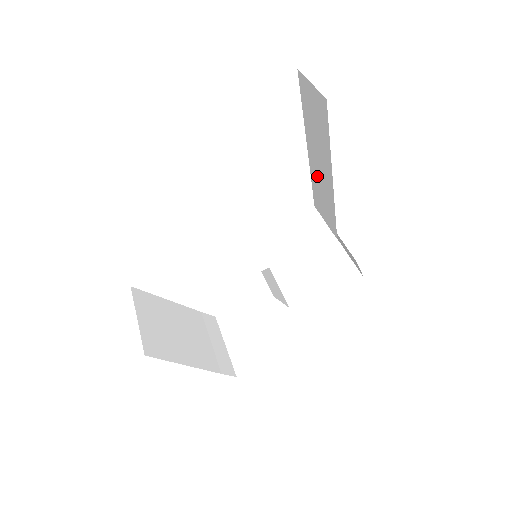
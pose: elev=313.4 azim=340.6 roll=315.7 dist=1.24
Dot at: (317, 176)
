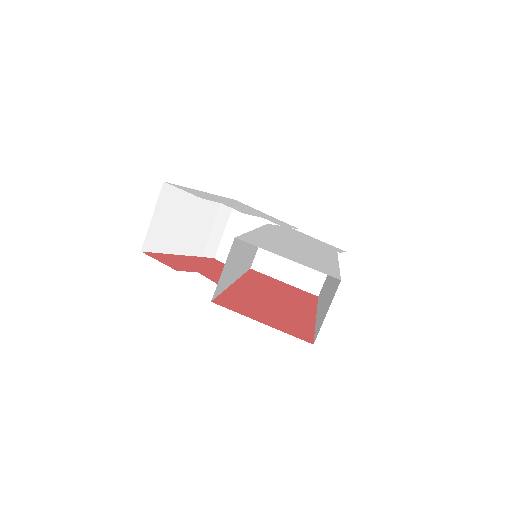
Dot at: occluded
